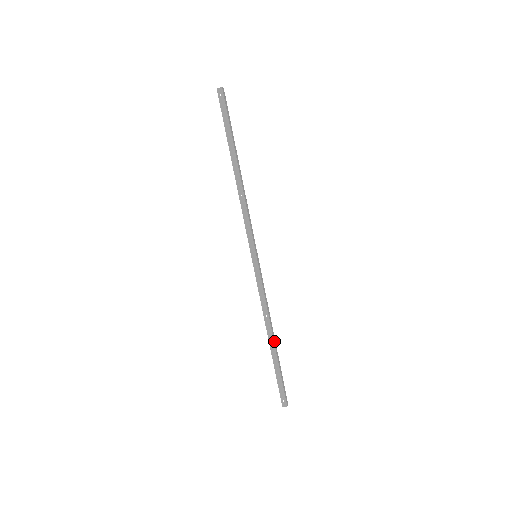
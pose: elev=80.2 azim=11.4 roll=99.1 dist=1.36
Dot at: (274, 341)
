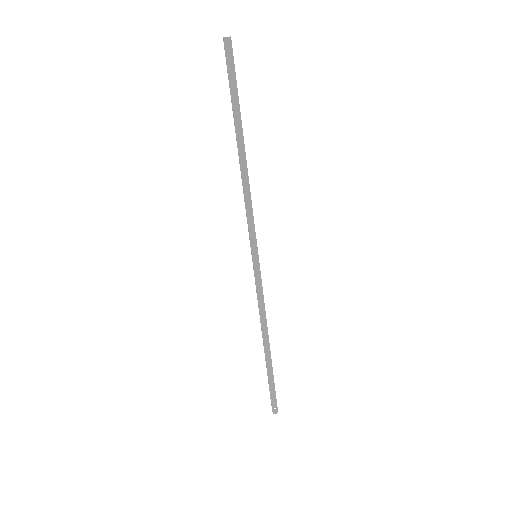
Dot at: (269, 349)
